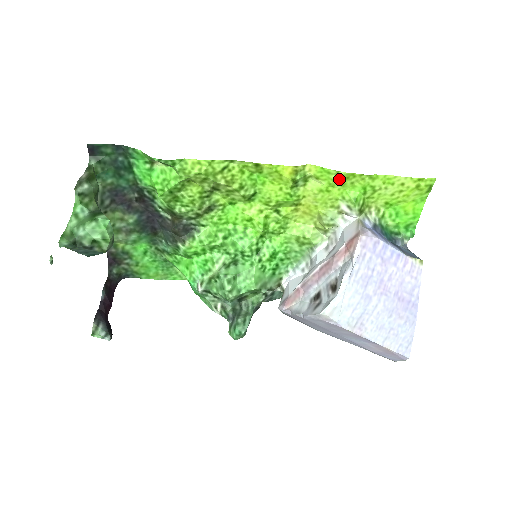
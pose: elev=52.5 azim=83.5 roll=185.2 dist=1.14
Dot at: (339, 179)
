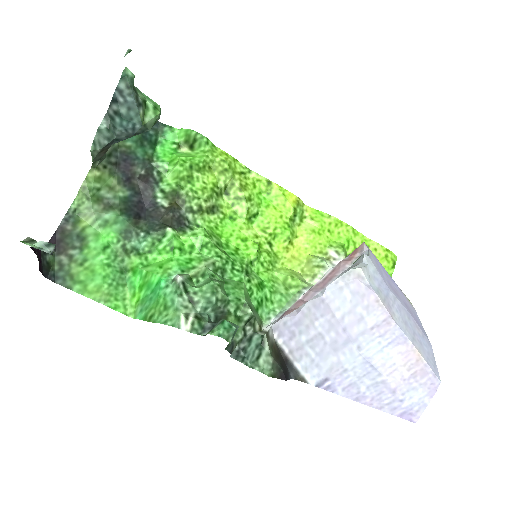
Dot at: (330, 224)
